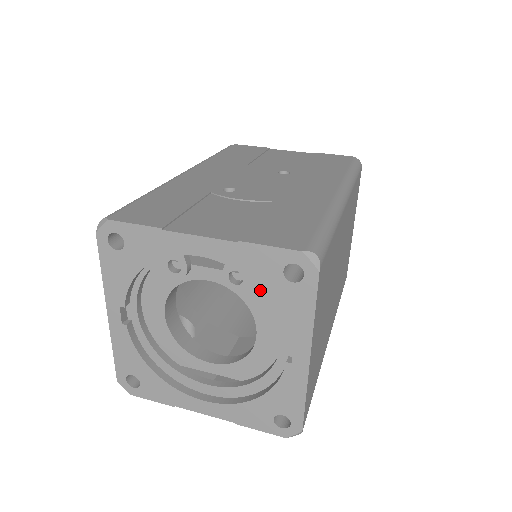
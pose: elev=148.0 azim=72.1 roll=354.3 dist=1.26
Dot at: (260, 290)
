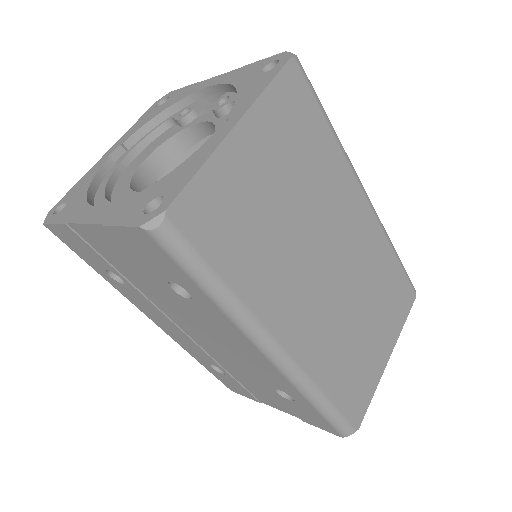
Dot at: occluded
